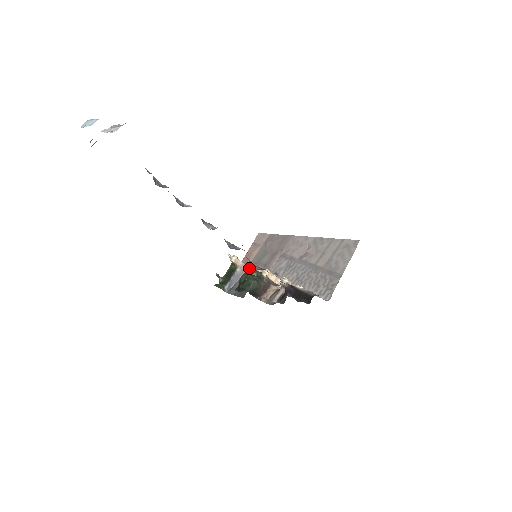
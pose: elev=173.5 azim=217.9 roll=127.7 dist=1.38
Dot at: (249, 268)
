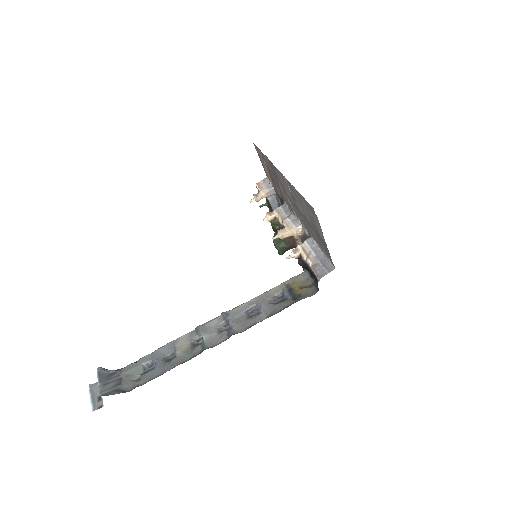
Dot at: occluded
